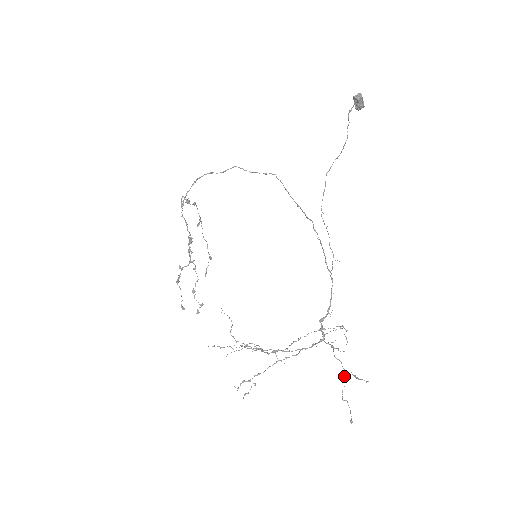
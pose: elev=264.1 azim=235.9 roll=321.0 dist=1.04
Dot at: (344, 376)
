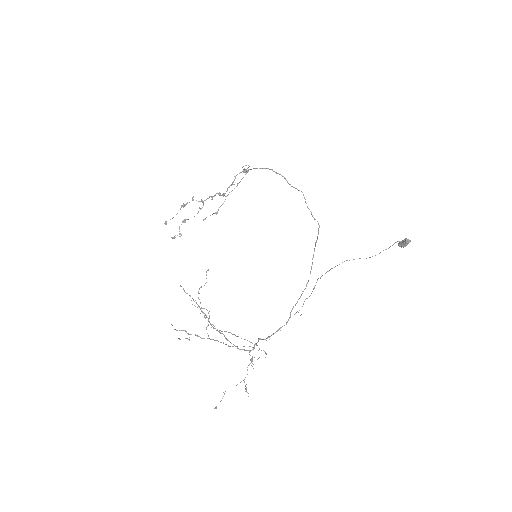
Dot at: occluded
